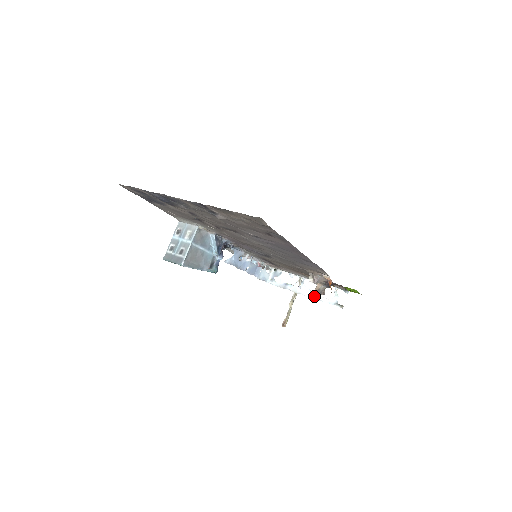
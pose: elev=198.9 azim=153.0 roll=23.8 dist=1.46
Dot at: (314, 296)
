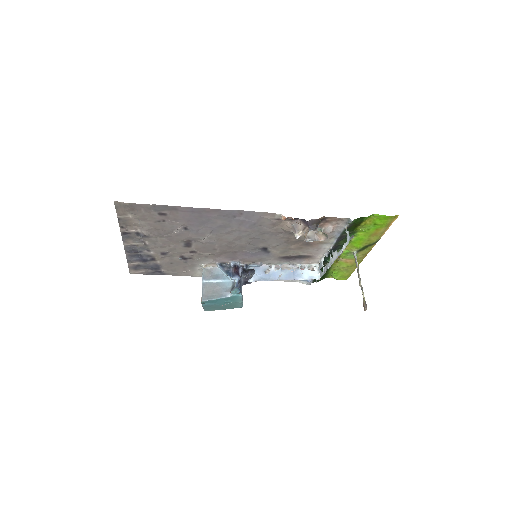
Dot at: (339, 252)
